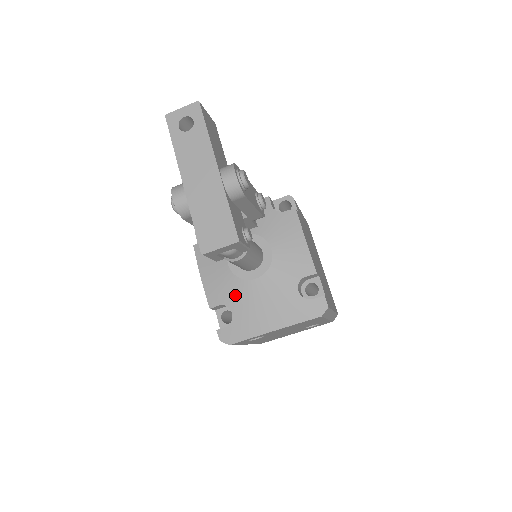
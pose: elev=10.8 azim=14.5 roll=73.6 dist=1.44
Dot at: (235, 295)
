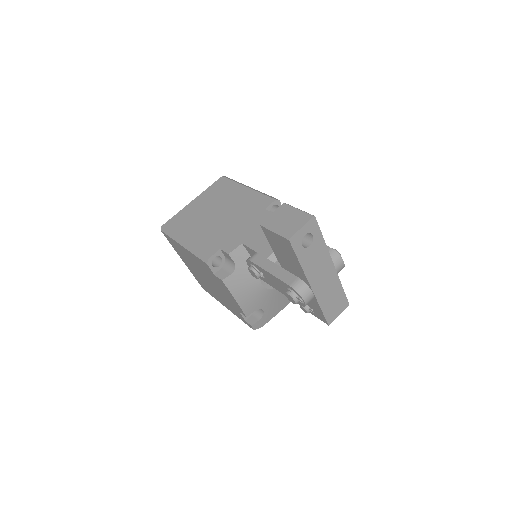
Dot at: (267, 300)
